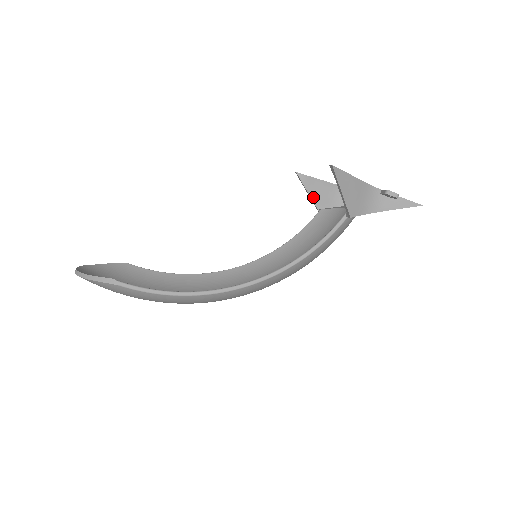
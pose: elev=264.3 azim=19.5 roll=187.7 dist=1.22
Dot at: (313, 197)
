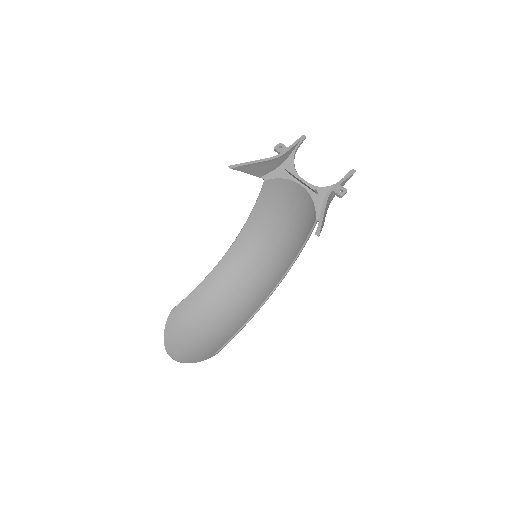
Dot at: (253, 174)
